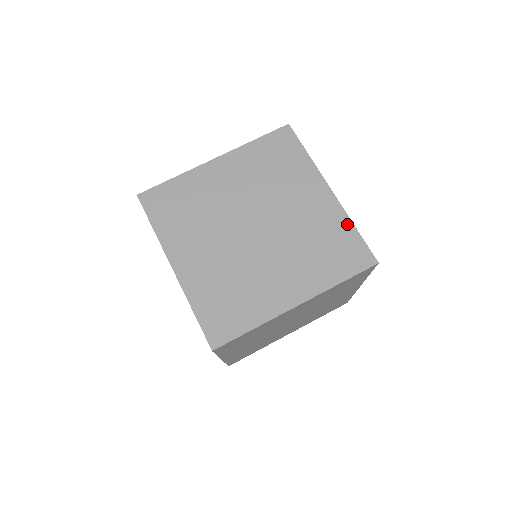
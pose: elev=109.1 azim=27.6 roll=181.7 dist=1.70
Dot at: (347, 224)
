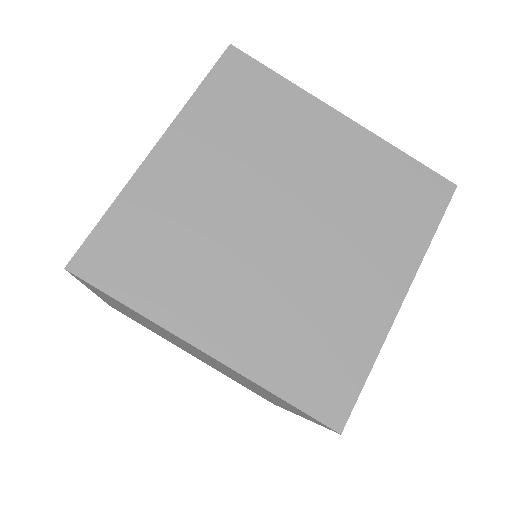
Dot at: (392, 154)
